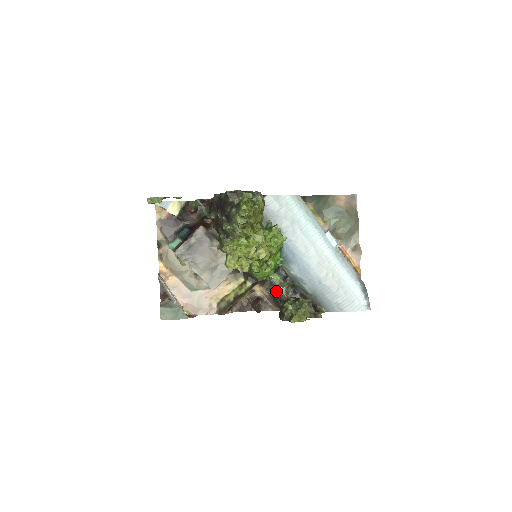
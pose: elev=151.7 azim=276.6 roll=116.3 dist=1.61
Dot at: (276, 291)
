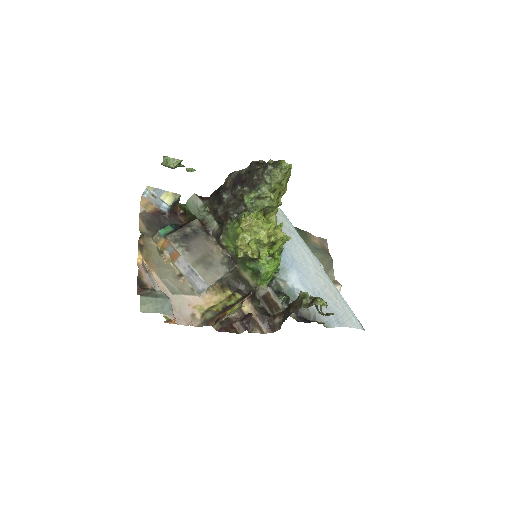
Dot at: (265, 310)
